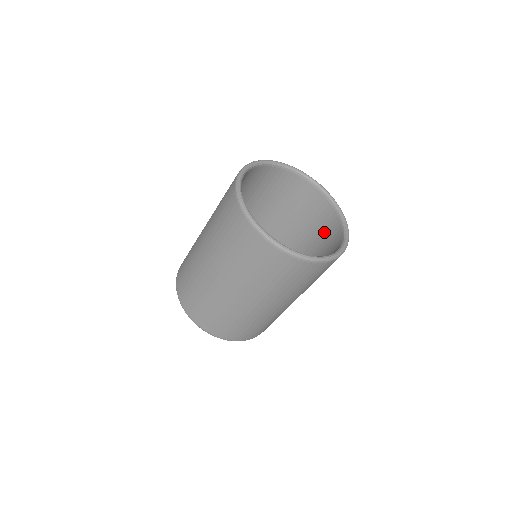
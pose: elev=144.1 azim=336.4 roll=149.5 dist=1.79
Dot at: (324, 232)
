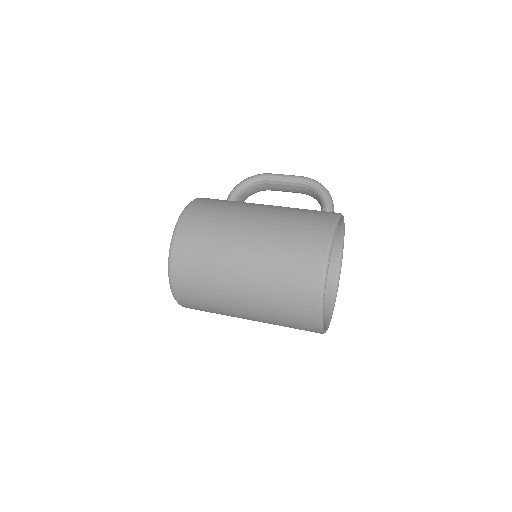
Dot at: occluded
